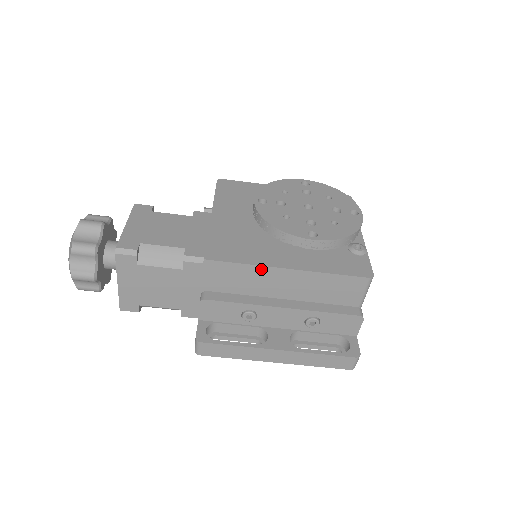
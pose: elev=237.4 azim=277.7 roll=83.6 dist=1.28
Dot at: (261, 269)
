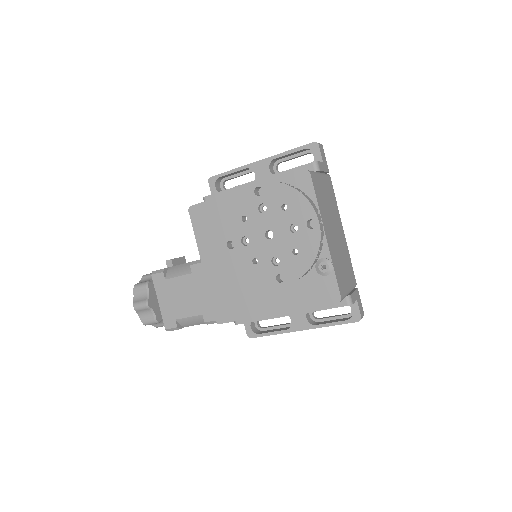
Dot at: occluded
